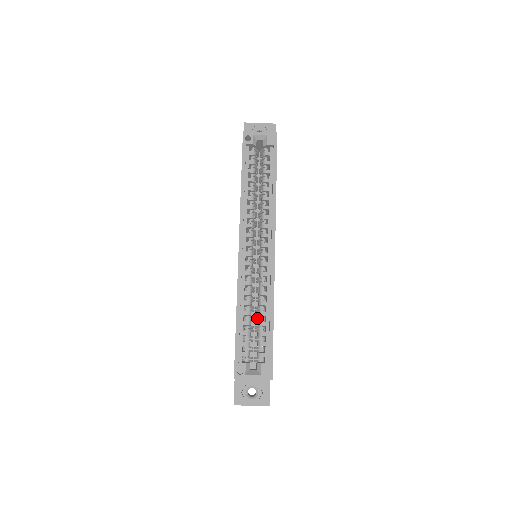
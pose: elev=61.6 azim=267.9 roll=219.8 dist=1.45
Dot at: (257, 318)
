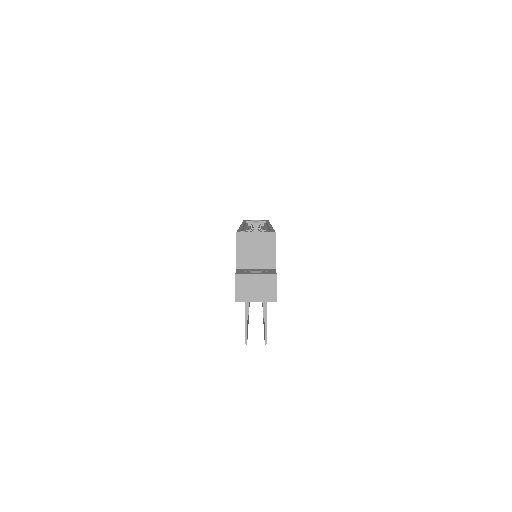
Dot at: occluded
